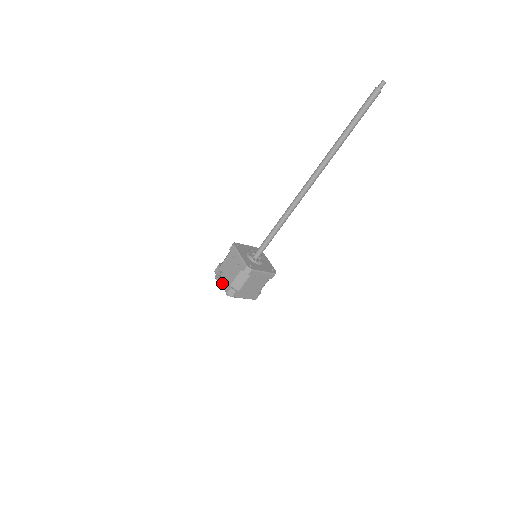
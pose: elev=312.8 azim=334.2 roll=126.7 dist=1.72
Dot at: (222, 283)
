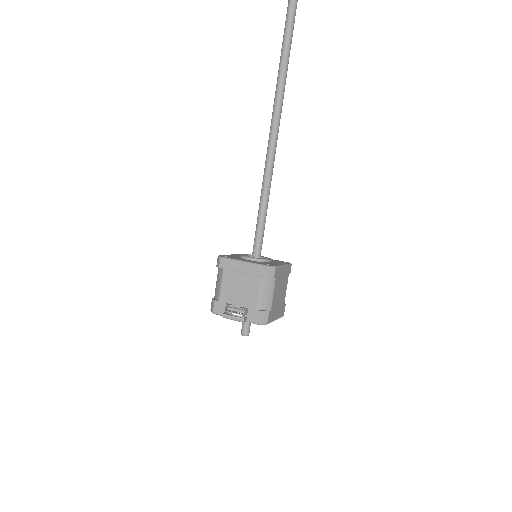
Dot at: (243, 315)
